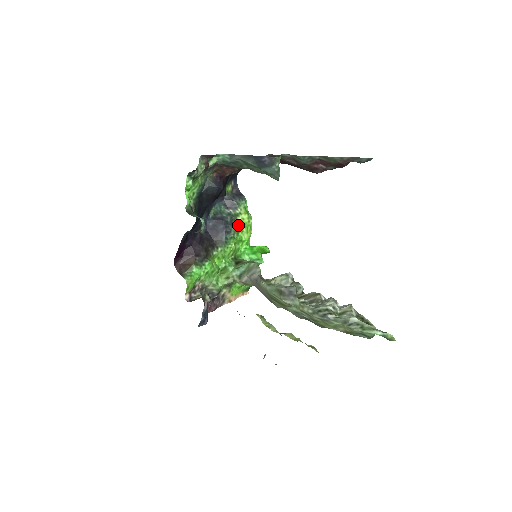
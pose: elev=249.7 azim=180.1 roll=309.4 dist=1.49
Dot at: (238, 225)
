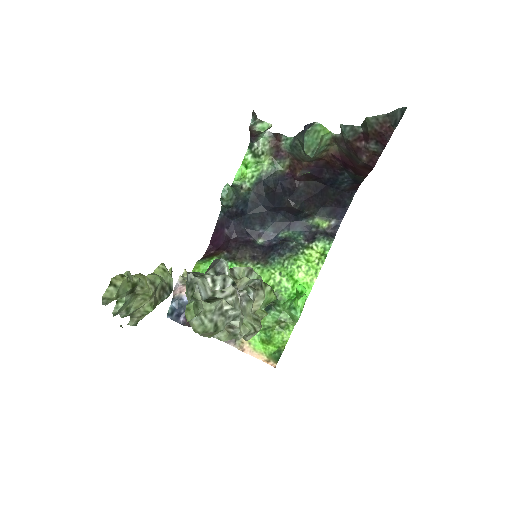
Dot at: (299, 256)
